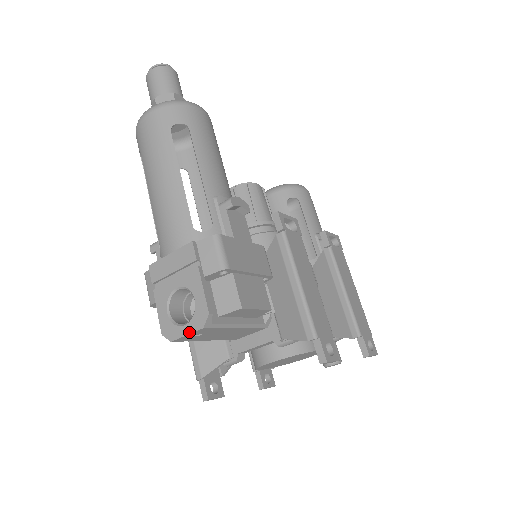
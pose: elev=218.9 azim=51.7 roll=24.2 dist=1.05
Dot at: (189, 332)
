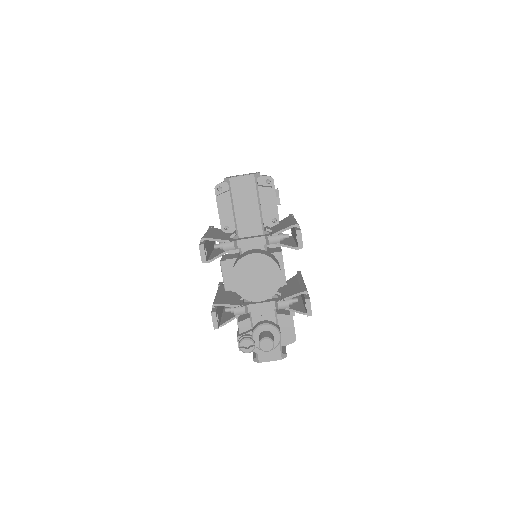
Dot at: (244, 175)
